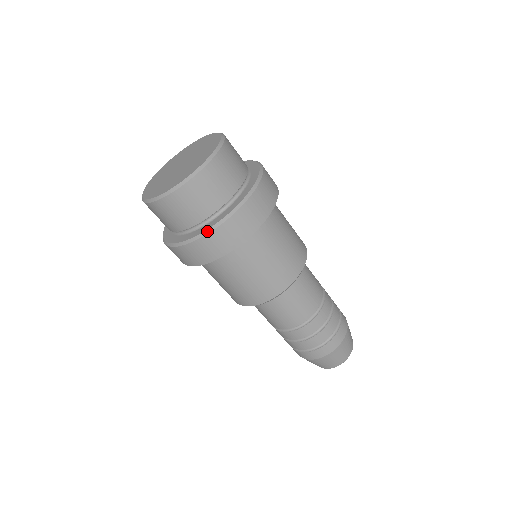
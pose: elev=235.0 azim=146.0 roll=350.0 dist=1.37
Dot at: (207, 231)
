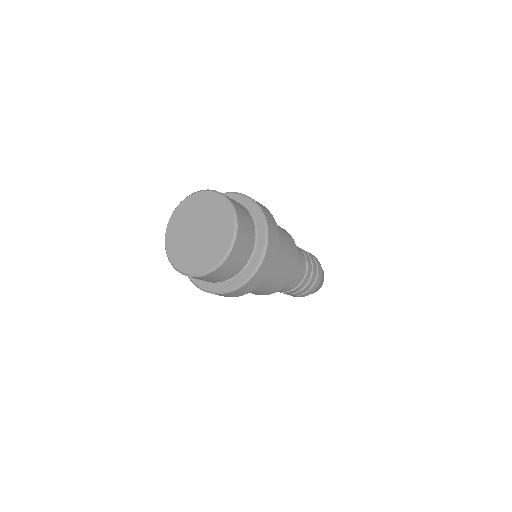
Dot at: (221, 293)
